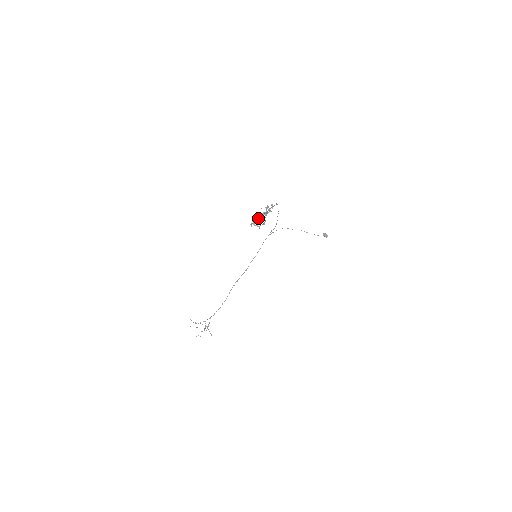
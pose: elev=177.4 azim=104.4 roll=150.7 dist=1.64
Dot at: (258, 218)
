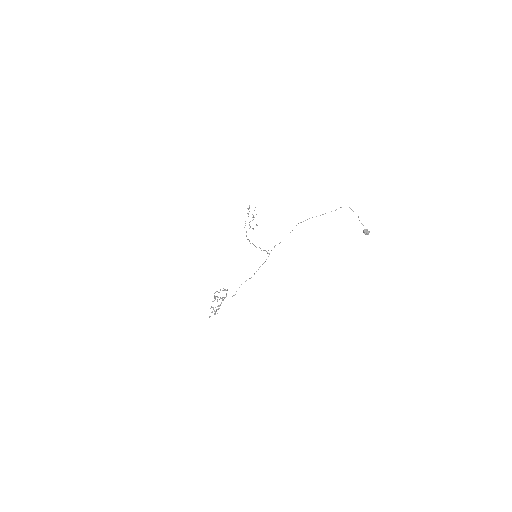
Dot at: occluded
